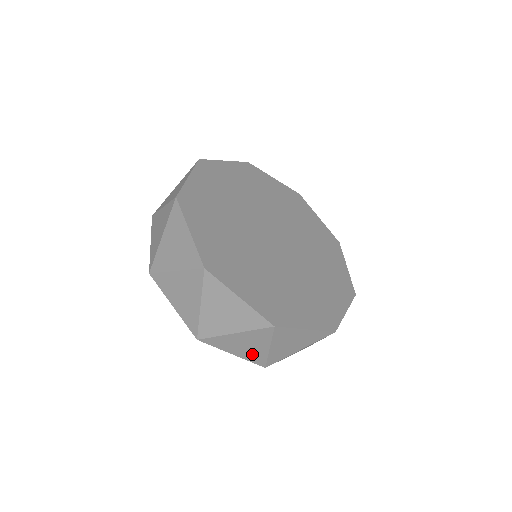
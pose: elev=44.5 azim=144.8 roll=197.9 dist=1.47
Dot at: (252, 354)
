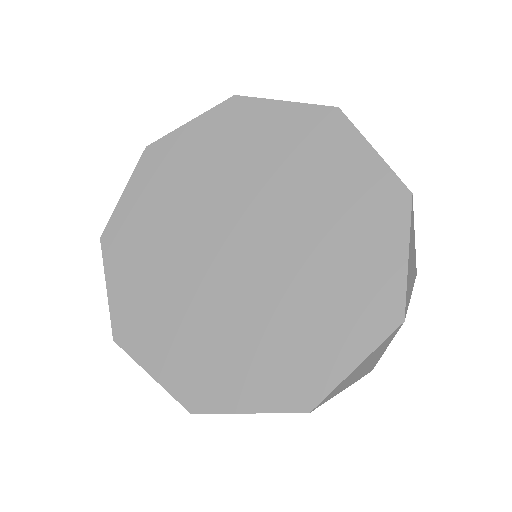
Dot at: occluded
